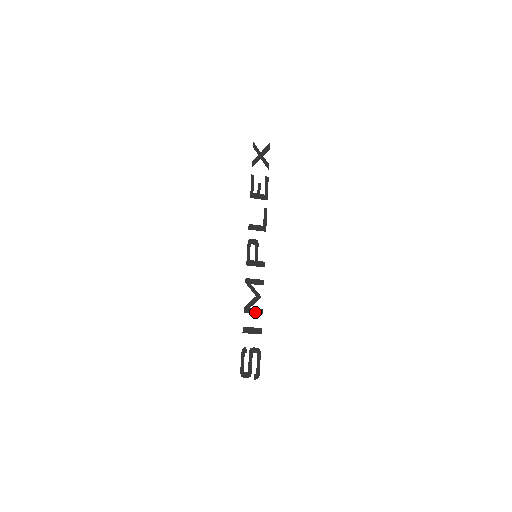
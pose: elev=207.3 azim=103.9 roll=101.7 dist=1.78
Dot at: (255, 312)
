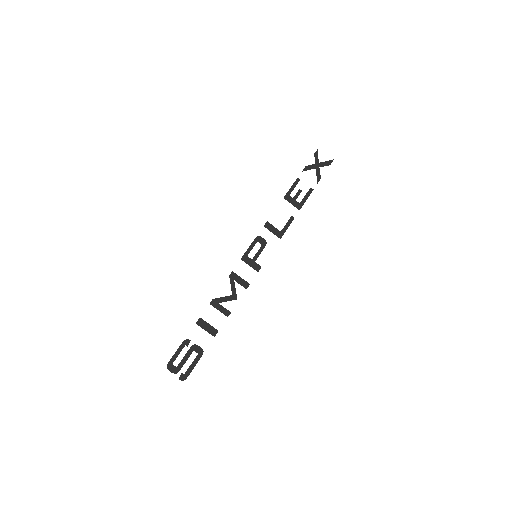
Dot at: (222, 310)
